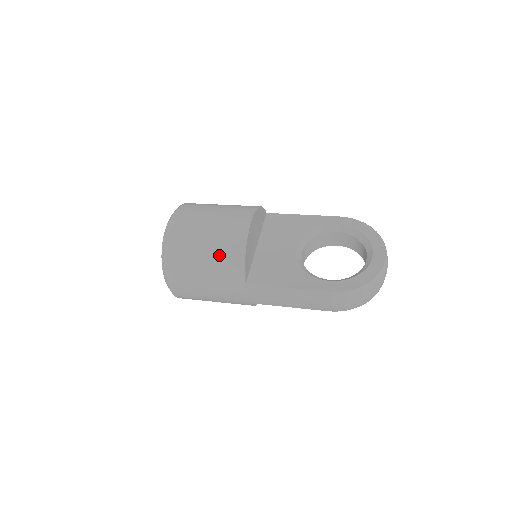
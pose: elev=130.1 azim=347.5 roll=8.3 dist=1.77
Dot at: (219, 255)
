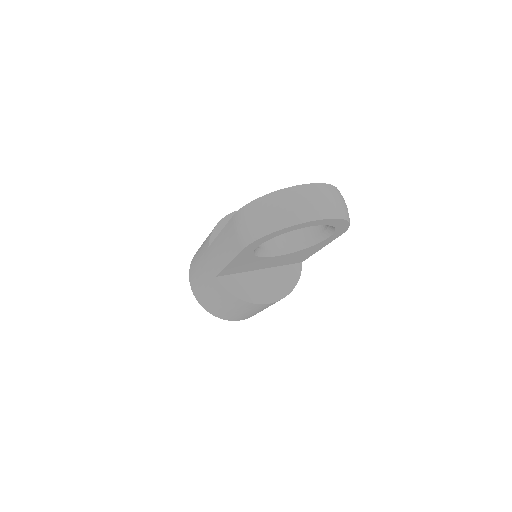
Dot at: occluded
